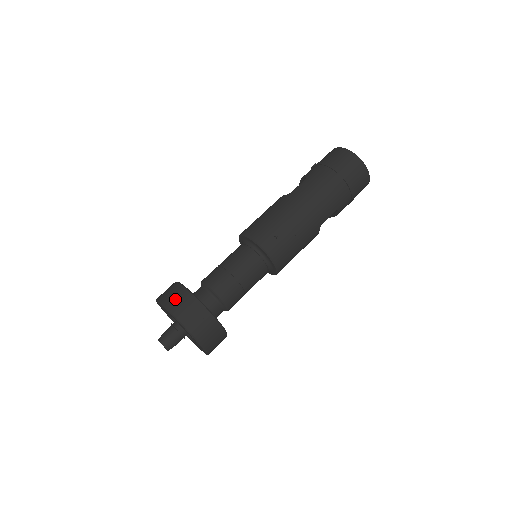
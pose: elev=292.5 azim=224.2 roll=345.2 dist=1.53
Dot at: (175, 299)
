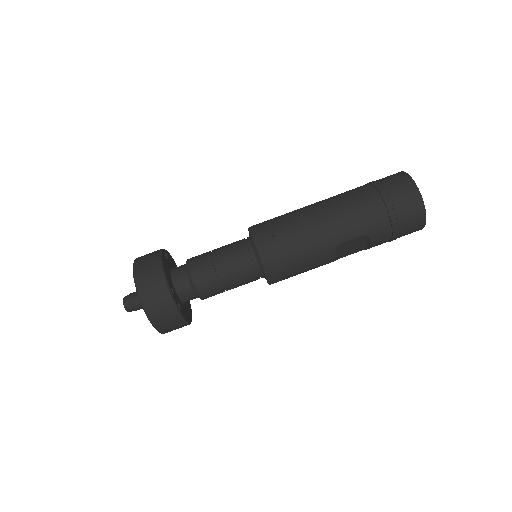
Dot at: (145, 258)
